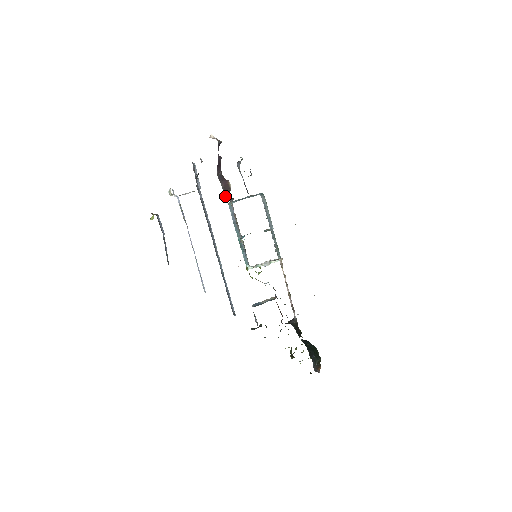
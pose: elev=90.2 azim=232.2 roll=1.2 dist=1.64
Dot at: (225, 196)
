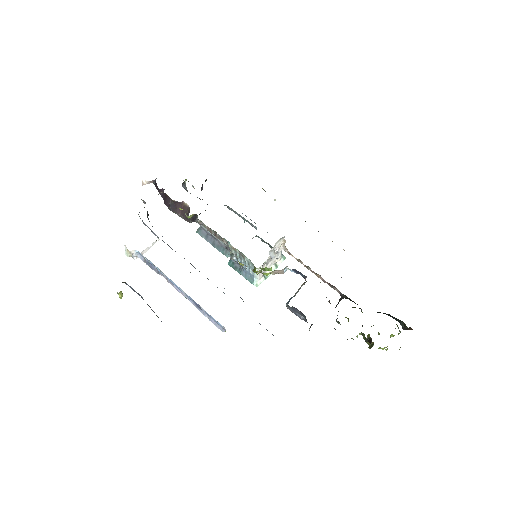
Dot at: occluded
